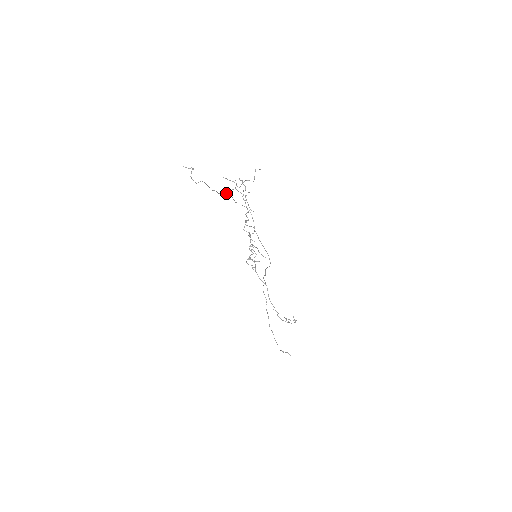
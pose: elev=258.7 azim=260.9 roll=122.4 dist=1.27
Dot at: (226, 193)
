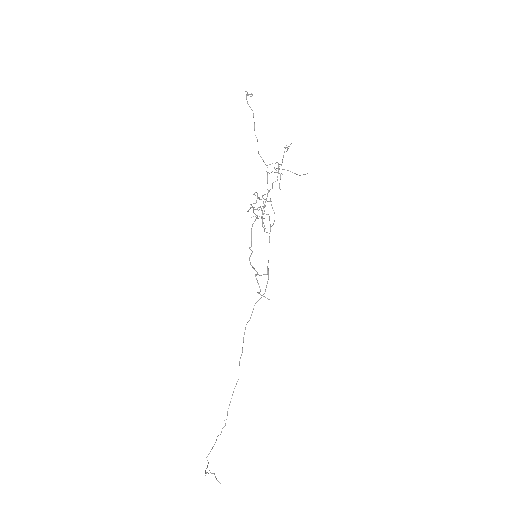
Dot at: occluded
